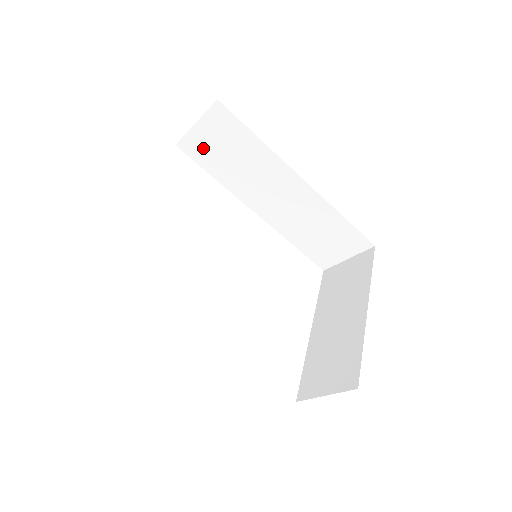
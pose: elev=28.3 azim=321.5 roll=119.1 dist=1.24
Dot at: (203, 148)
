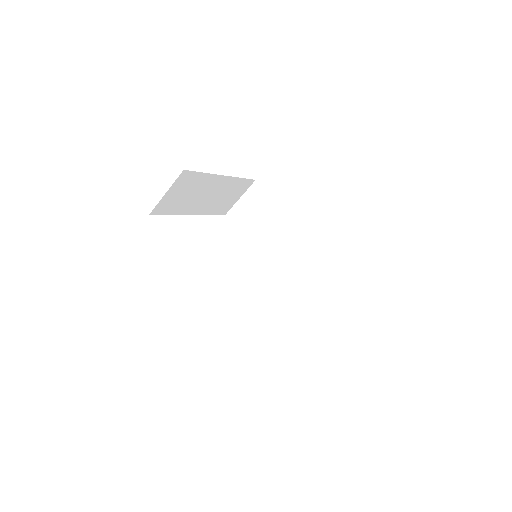
Dot at: (242, 215)
